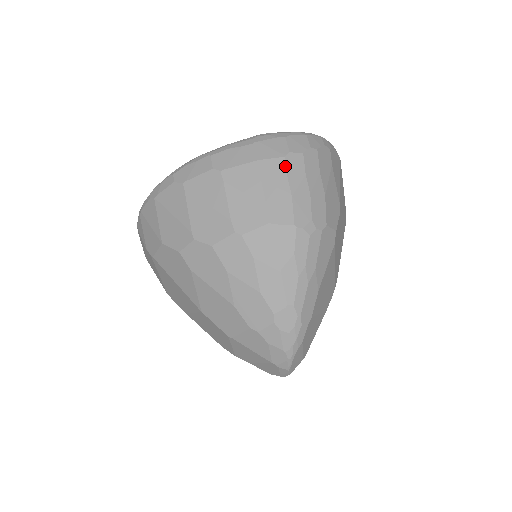
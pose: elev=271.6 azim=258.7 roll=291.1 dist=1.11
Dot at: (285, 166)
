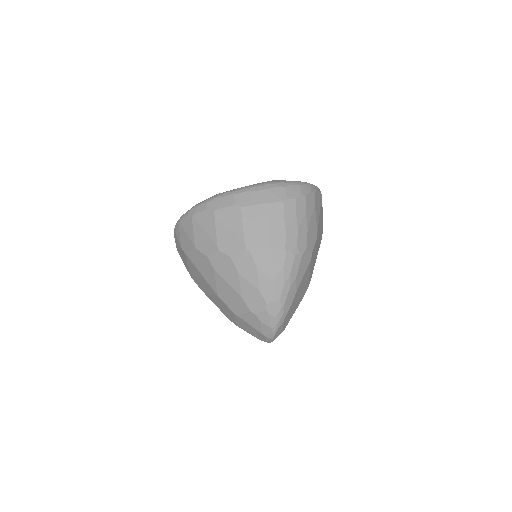
Dot at: (283, 209)
